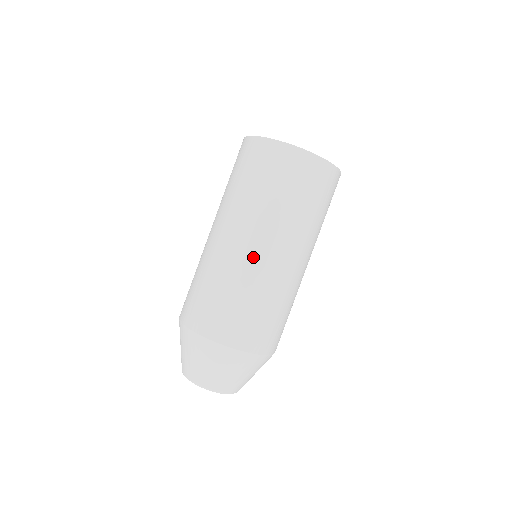
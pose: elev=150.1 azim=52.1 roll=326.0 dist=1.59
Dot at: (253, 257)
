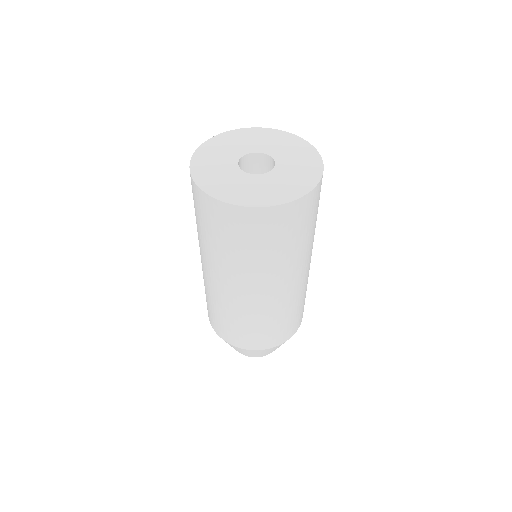
Dot at: (224, 292)
